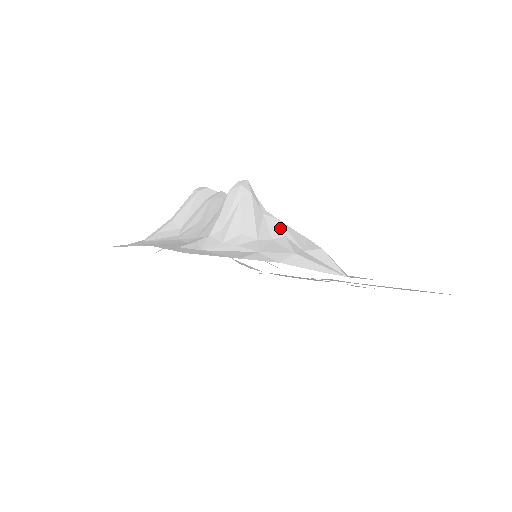
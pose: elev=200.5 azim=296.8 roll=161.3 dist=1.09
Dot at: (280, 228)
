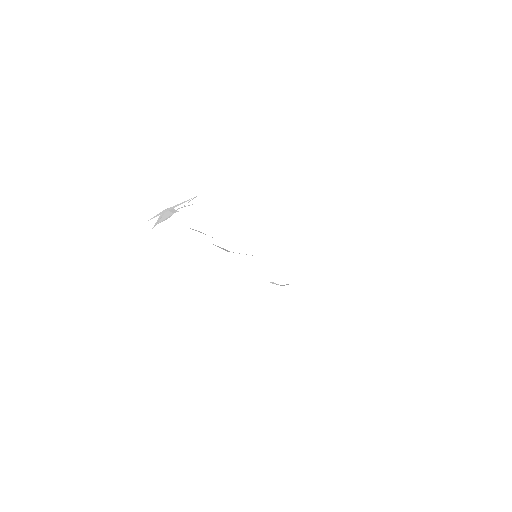
Dot at: occluded
